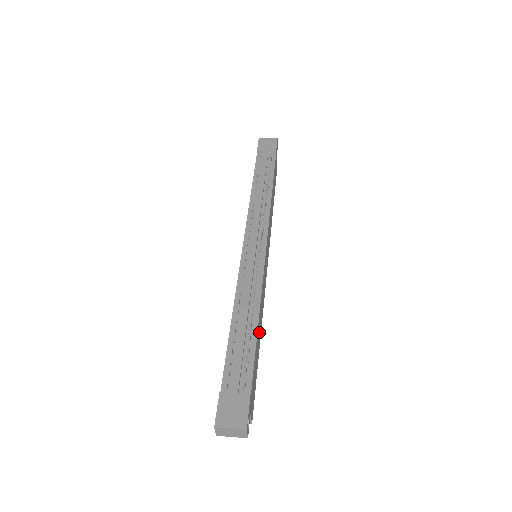
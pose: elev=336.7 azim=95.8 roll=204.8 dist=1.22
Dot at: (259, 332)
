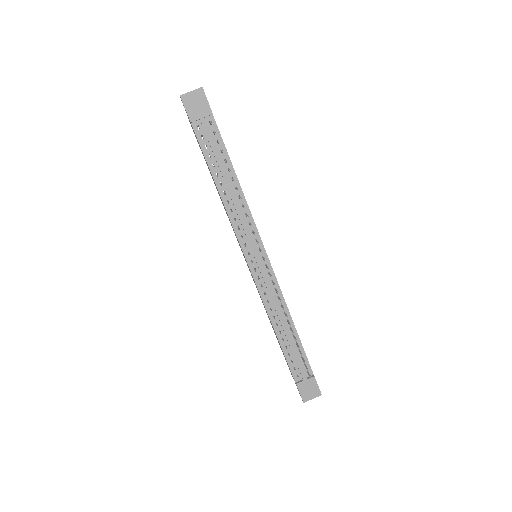
Dot at: occluded
